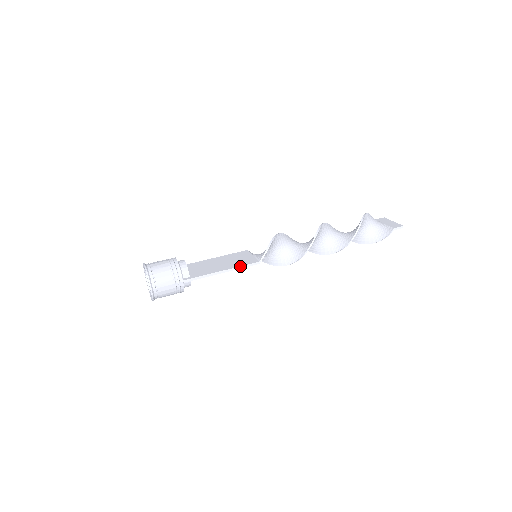
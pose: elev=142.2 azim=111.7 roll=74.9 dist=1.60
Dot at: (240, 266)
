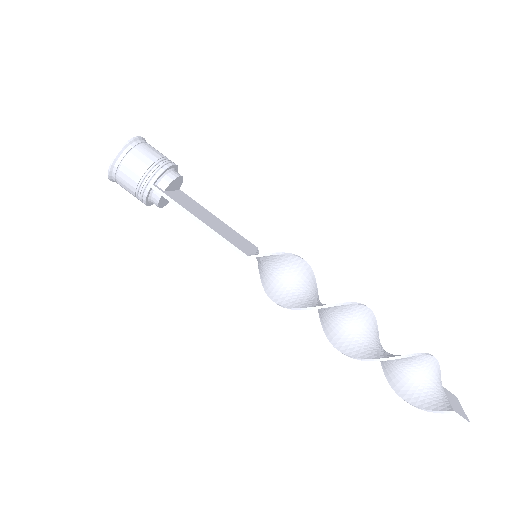
Dot at: (223, 237)
